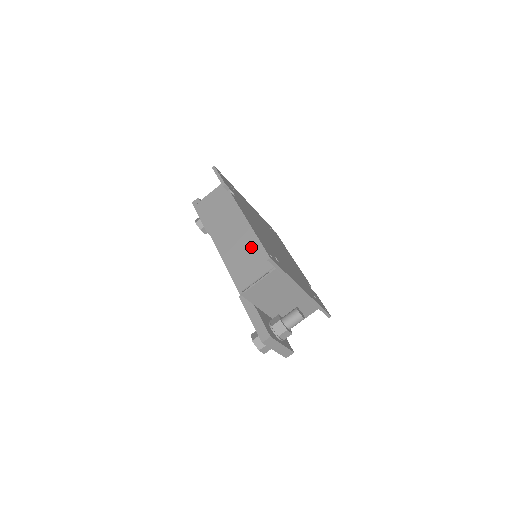
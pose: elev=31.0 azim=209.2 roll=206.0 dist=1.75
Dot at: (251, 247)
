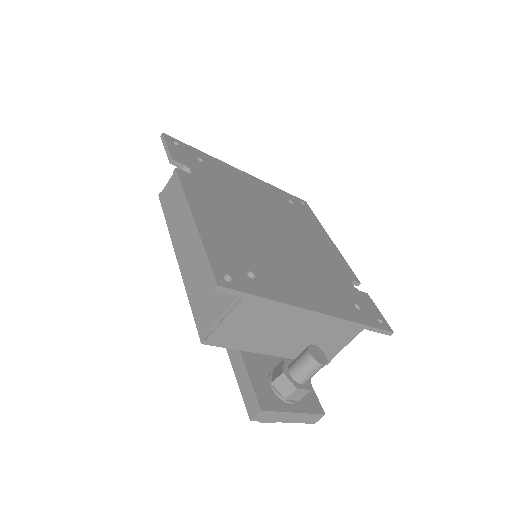
Dot at: occluded
